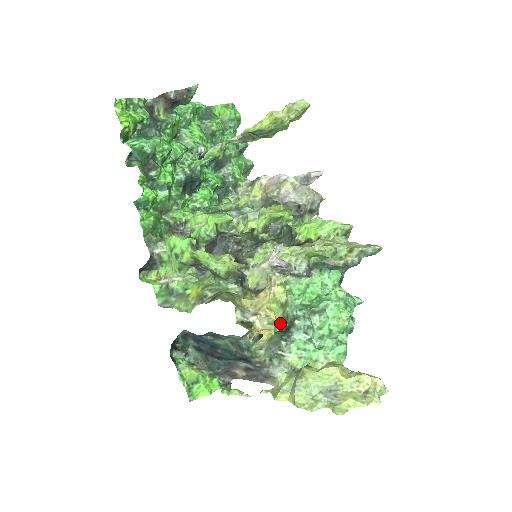
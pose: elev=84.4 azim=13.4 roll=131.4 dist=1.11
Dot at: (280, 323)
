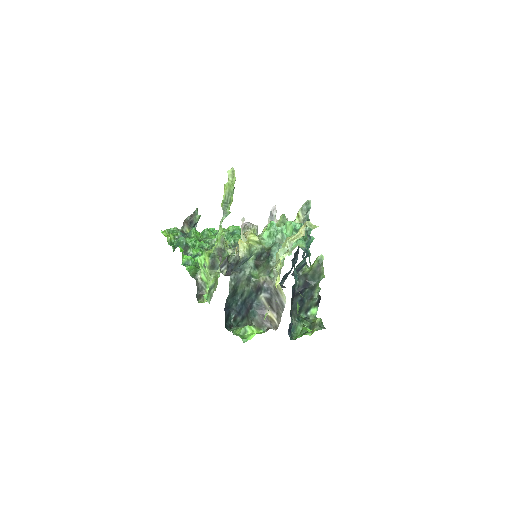
Dot at: (256, 246)
